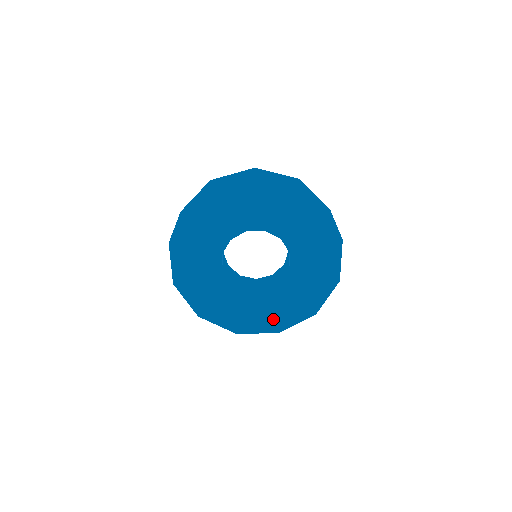
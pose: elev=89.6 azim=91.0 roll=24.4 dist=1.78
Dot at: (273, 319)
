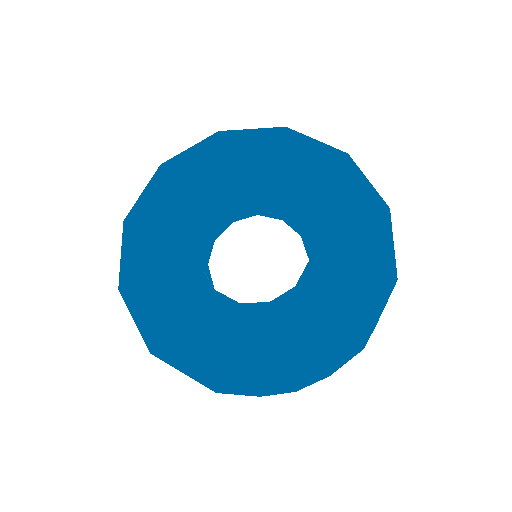
Dot at: (226, 342)
